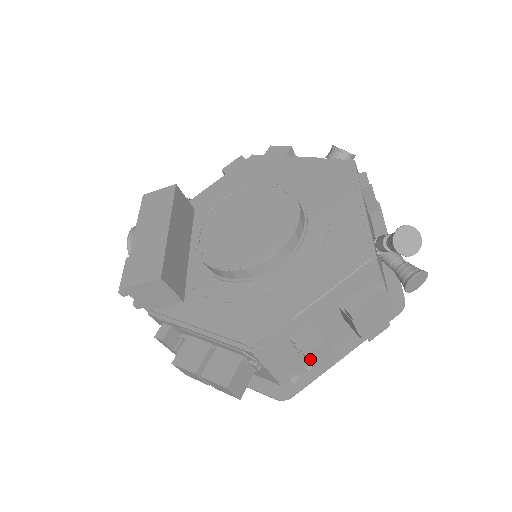
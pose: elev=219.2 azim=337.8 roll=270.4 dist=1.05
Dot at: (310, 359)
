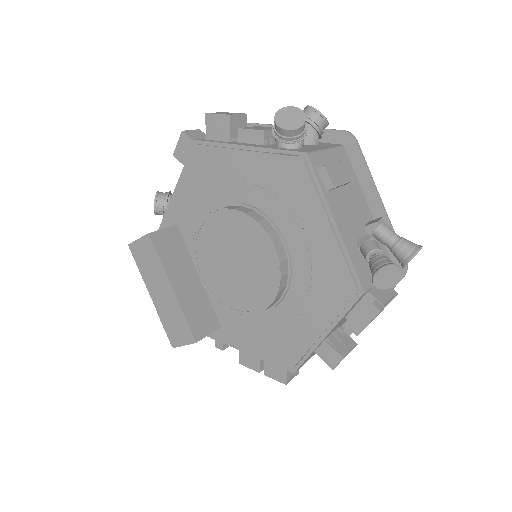
Dot at: occluded
